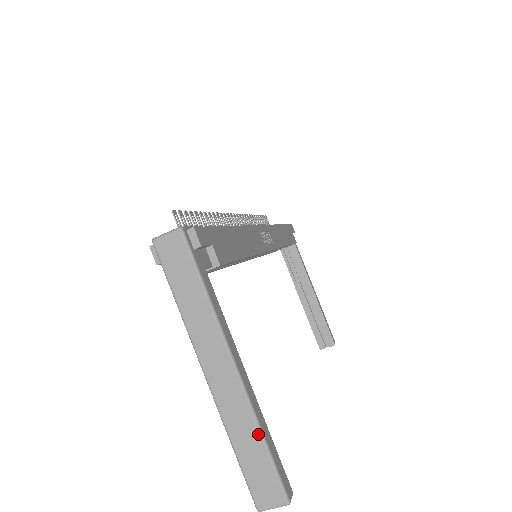
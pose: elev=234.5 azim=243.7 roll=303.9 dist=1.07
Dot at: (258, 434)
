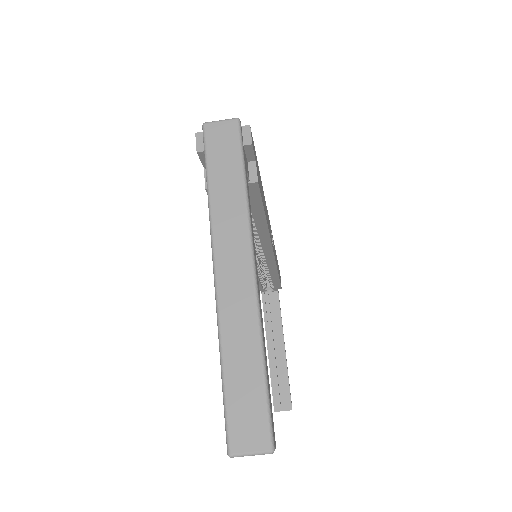
Dot at: (259, 352)
